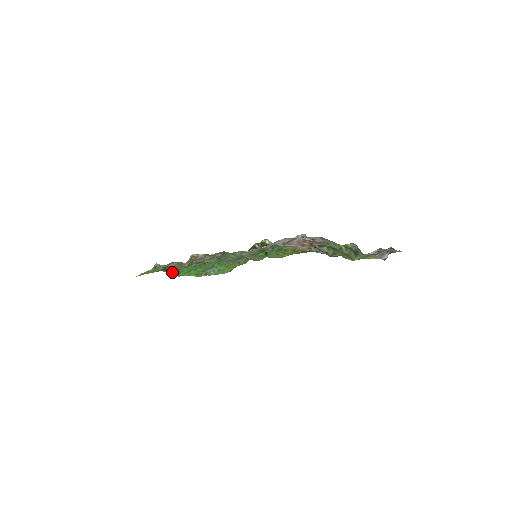
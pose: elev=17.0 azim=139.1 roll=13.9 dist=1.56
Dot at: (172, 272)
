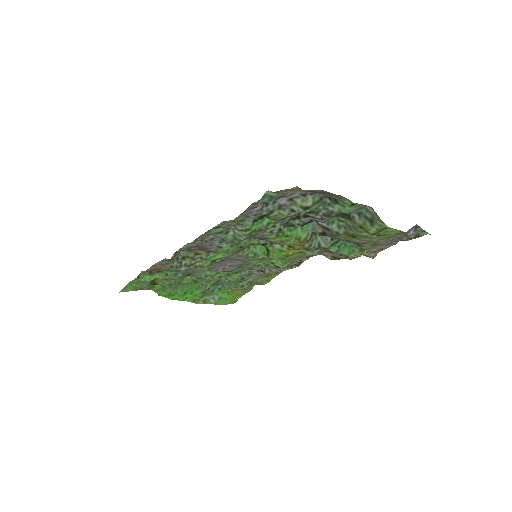
Dot at: (164, 292)
